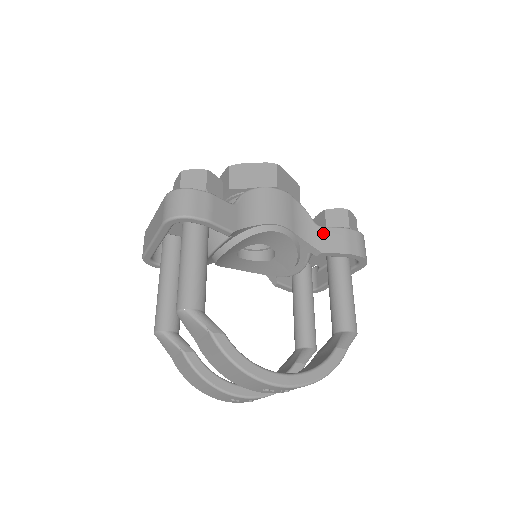
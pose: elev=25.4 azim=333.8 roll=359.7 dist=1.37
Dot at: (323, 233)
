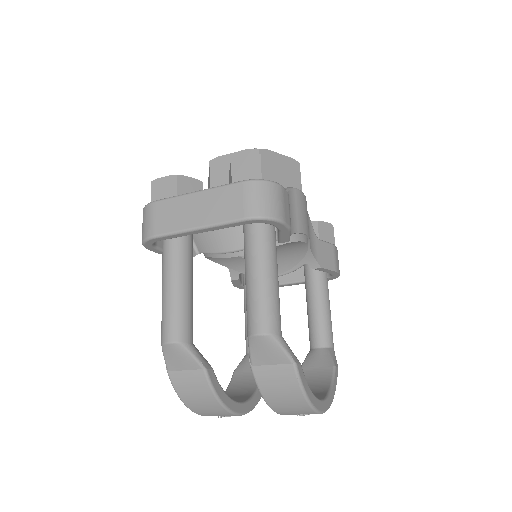
Dot at: (321, 247)
